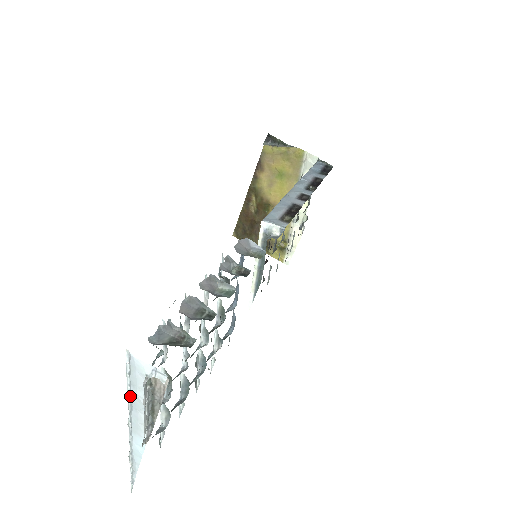
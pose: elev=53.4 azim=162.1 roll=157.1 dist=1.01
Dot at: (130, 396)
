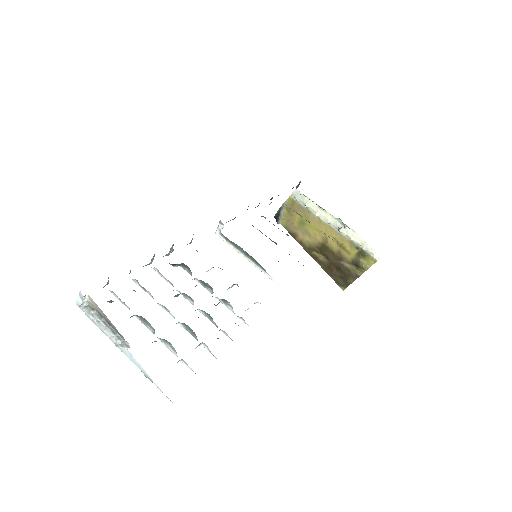
Dot at: (101, 330)
